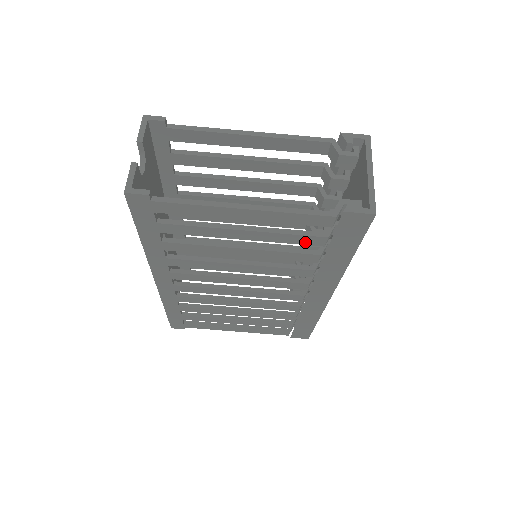
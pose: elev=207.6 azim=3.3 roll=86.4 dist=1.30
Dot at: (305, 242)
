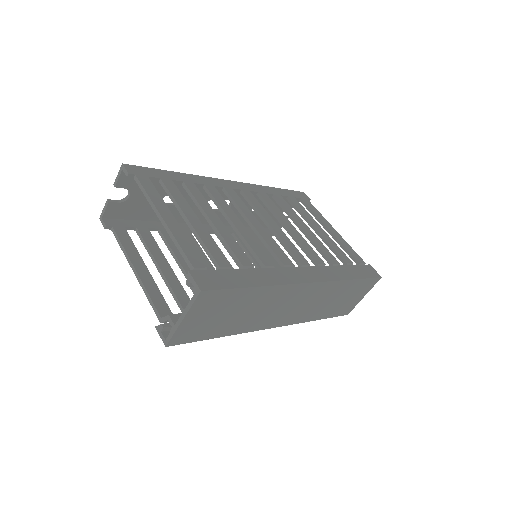
Dot at: occluded
